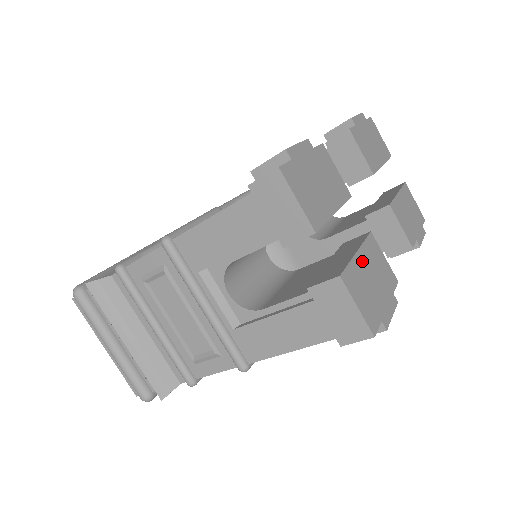
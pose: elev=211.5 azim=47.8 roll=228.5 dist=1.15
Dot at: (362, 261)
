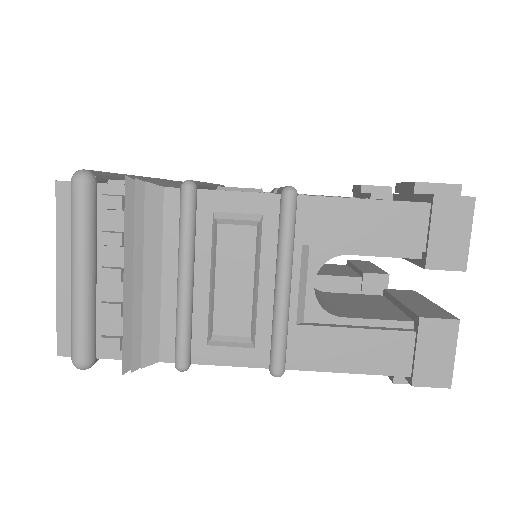
Dot at: occluded
